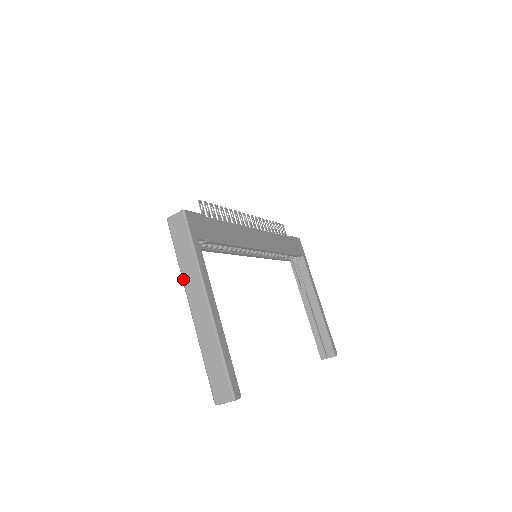
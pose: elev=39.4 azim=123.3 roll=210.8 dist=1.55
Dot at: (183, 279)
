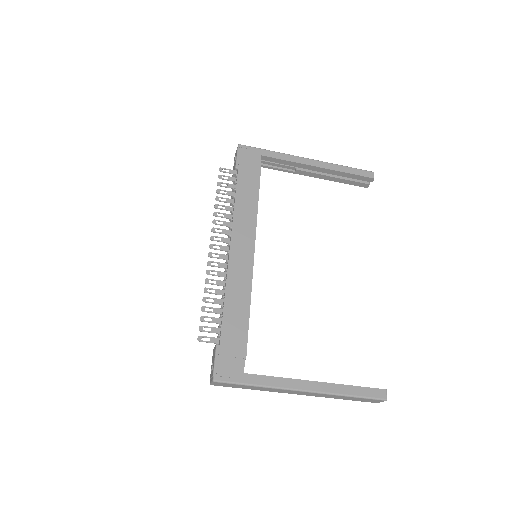
Dot at: occluded
